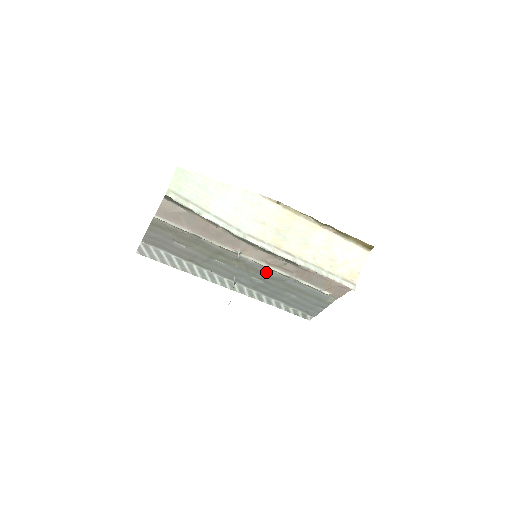
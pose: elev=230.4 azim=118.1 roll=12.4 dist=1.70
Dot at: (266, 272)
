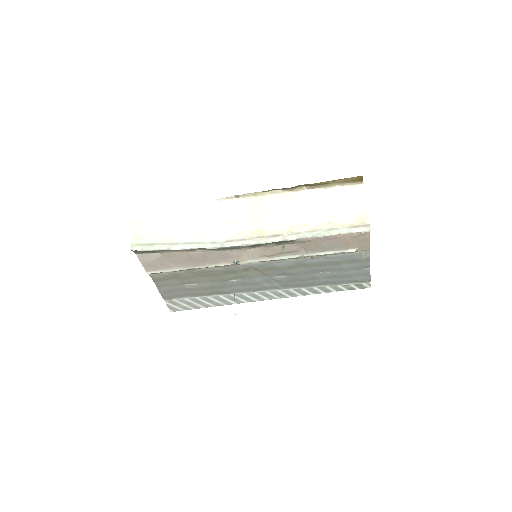
Dot at: (279, 265)
